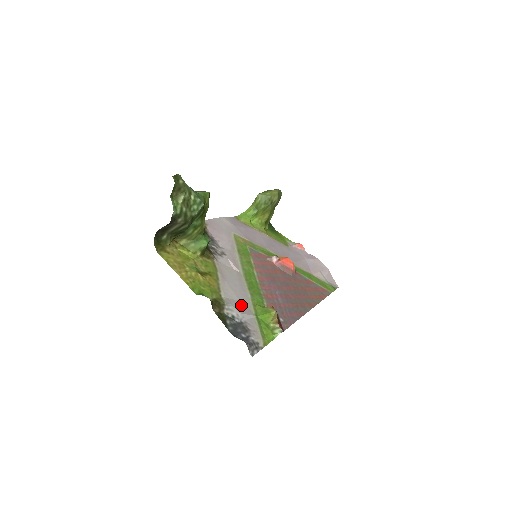
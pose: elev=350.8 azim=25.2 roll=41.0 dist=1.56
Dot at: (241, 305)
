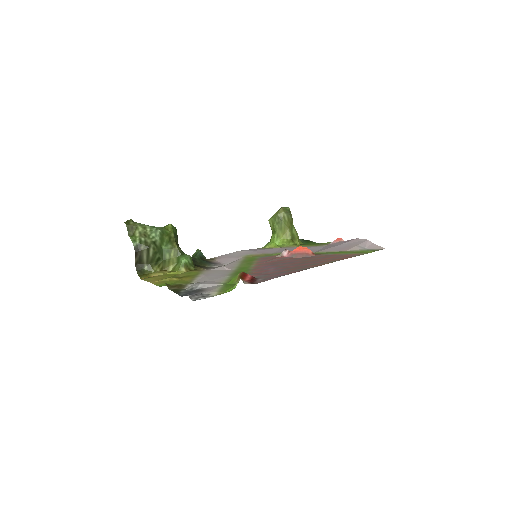
Dot at: (209, 282)
